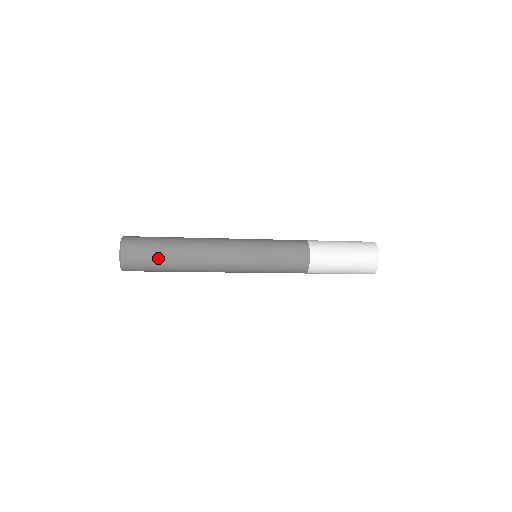
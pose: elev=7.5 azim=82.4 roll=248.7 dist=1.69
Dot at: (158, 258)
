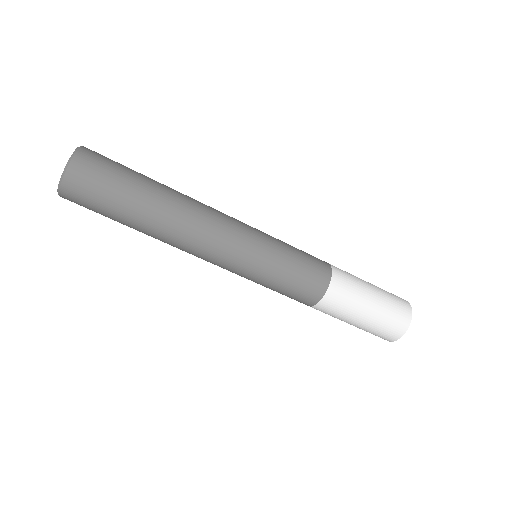
Dot at: (131, 179)
